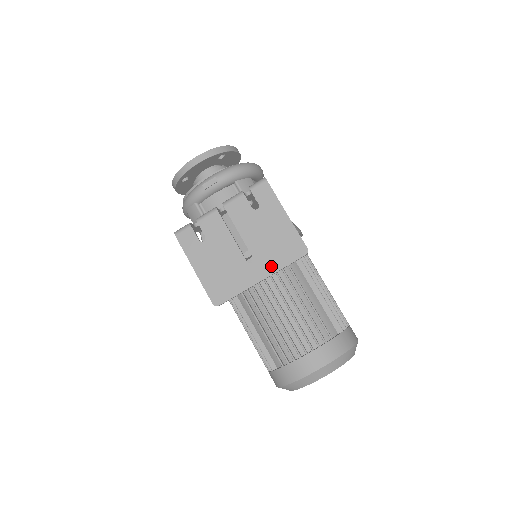
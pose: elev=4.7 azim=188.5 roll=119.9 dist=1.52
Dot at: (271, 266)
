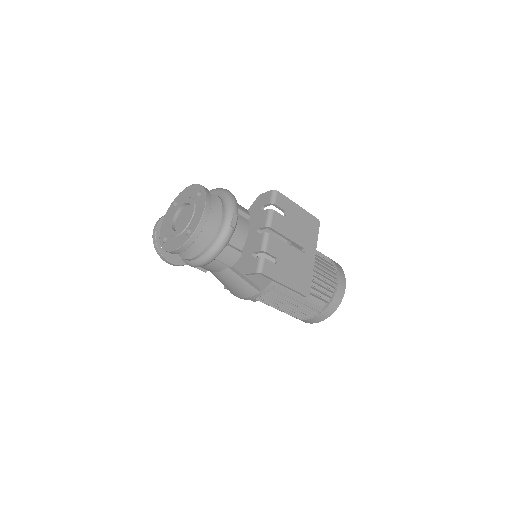
Dot at: (313, 245)
